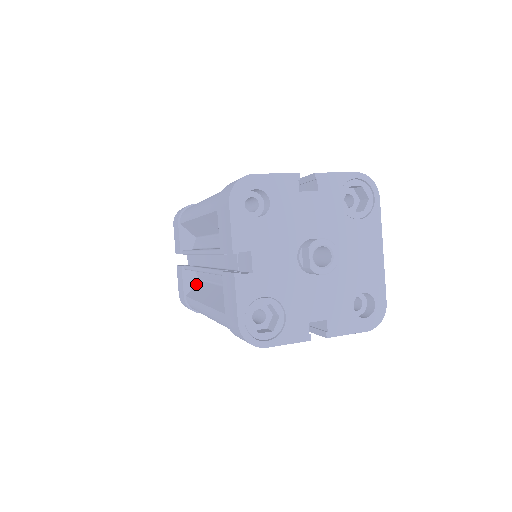
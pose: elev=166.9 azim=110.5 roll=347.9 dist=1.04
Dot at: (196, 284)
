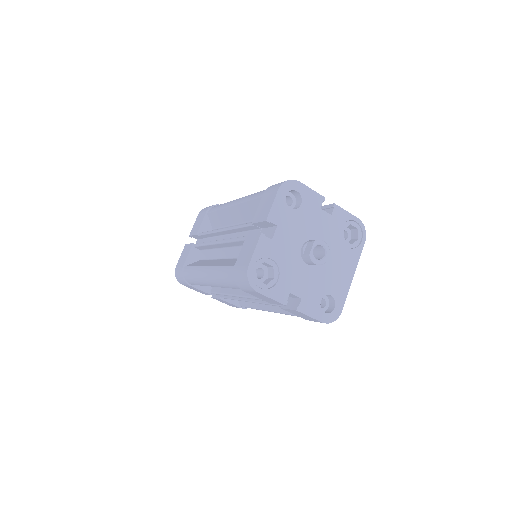
Dot at: (197, 261)
